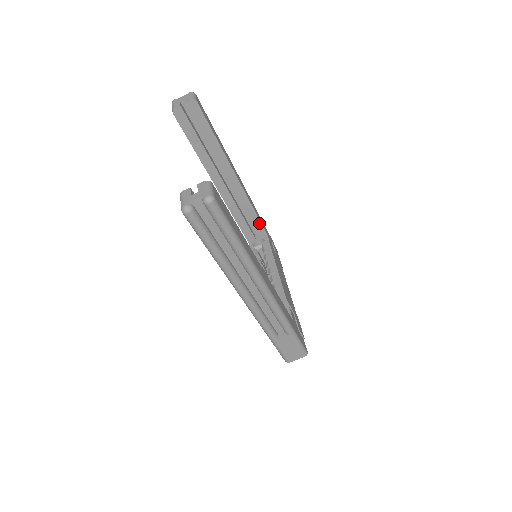
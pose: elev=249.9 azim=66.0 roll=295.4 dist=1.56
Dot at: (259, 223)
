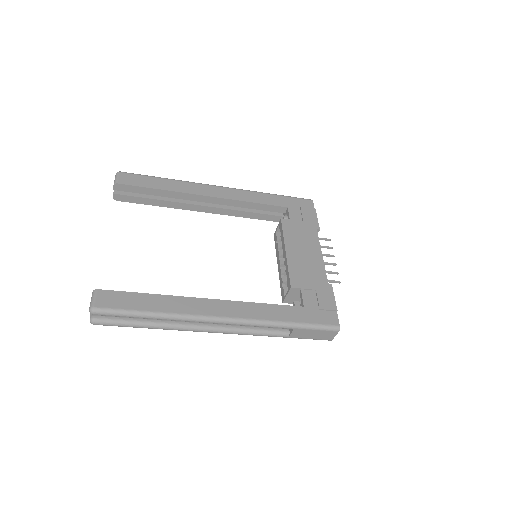
Dot at: (268, 206)
